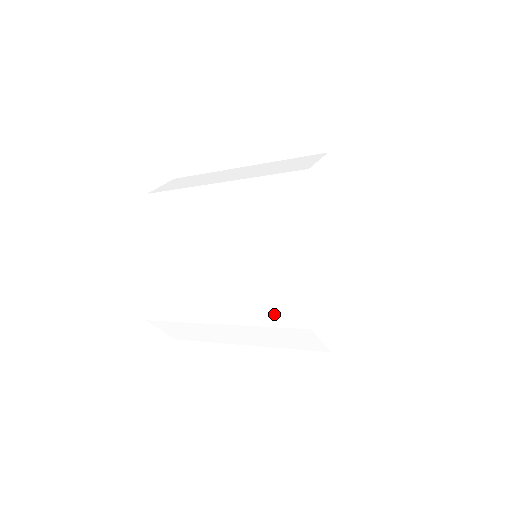
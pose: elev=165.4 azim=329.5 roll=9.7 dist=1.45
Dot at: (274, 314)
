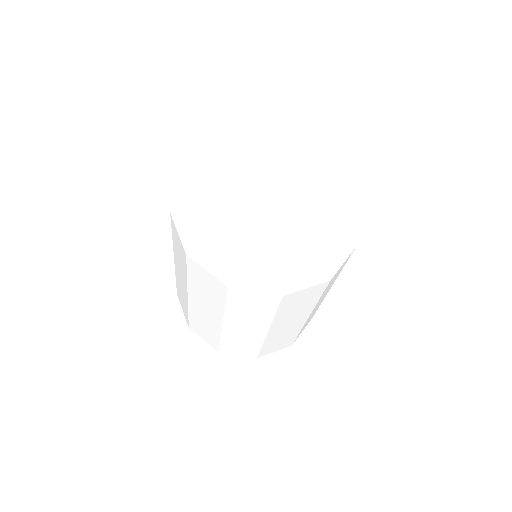
Dot at: (182, 259)
